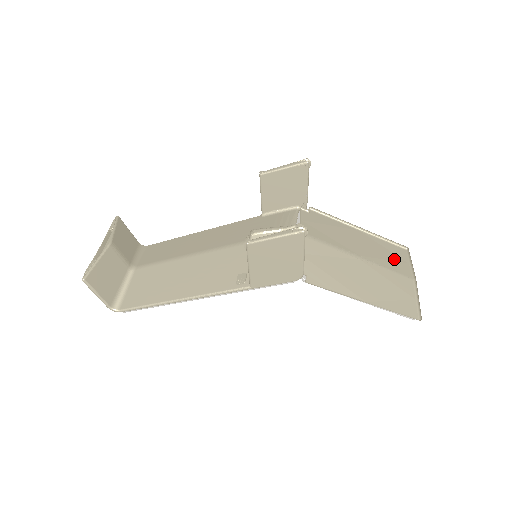
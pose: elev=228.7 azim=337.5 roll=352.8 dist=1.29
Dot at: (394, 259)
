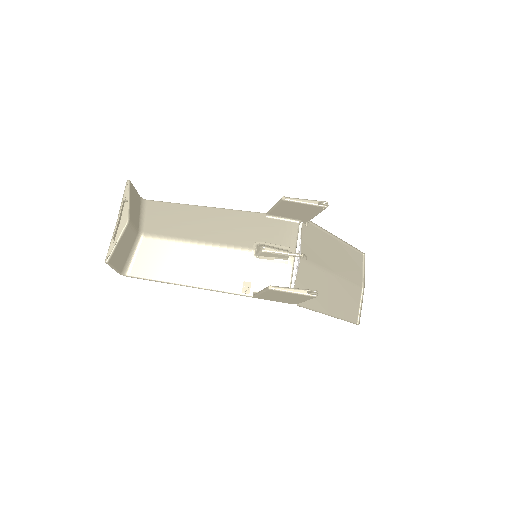
Dot at: (354, 269)
